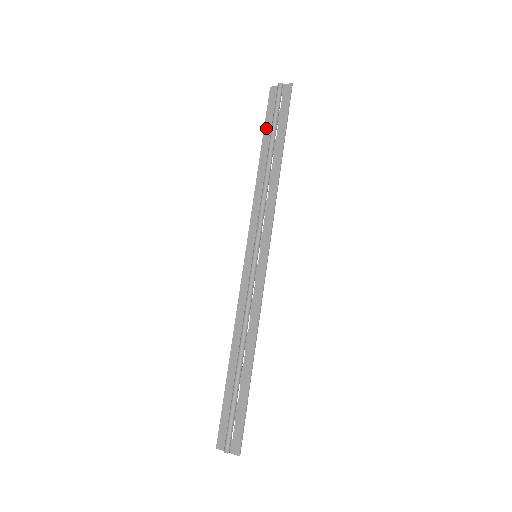
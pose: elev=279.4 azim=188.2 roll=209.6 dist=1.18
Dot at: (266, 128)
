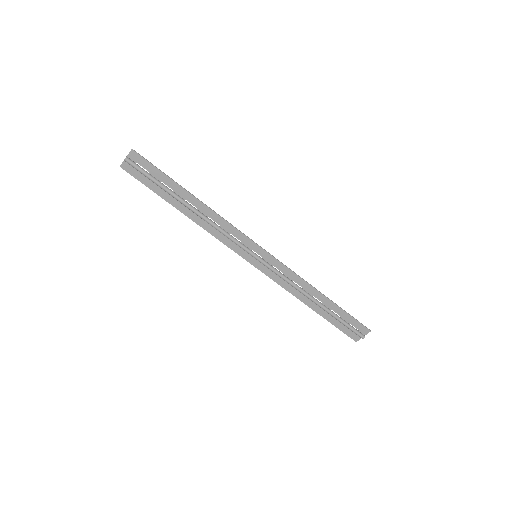
Dot at: (157, 192)
